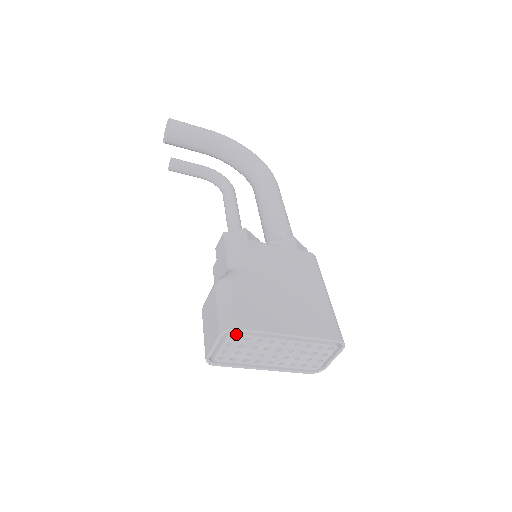
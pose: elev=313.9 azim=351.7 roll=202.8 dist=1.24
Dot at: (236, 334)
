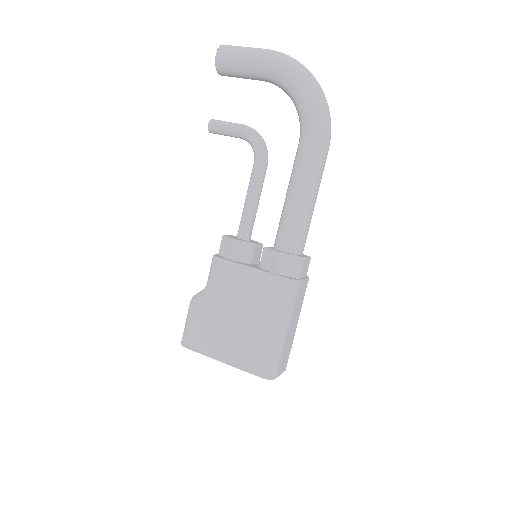
Dot at: occluded
